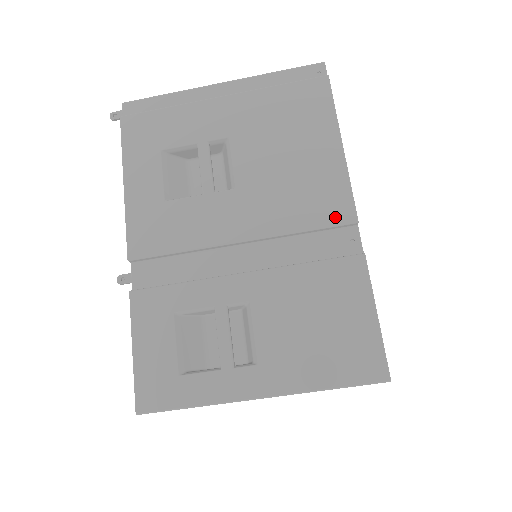
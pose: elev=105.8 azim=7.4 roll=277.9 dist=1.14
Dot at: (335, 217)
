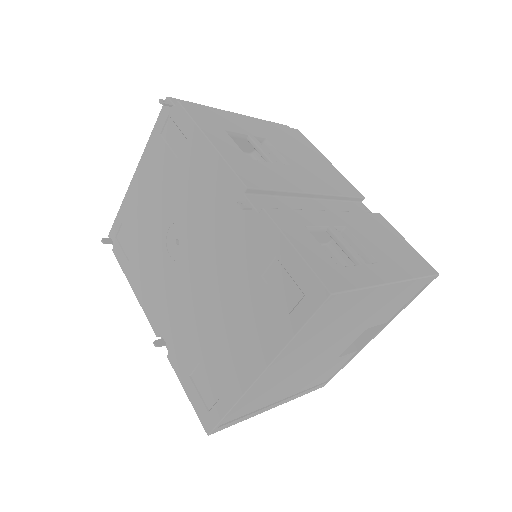
Dot at: (353, 193)
